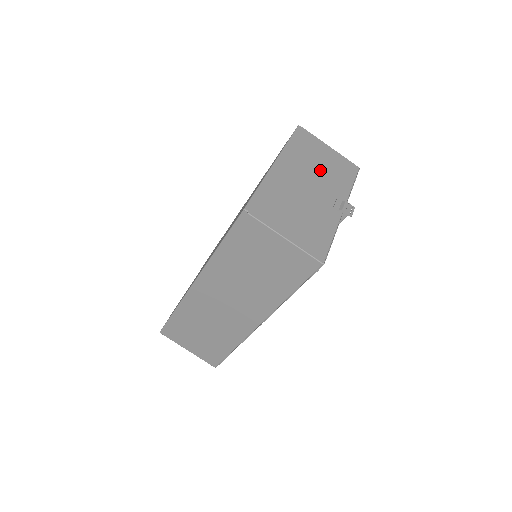
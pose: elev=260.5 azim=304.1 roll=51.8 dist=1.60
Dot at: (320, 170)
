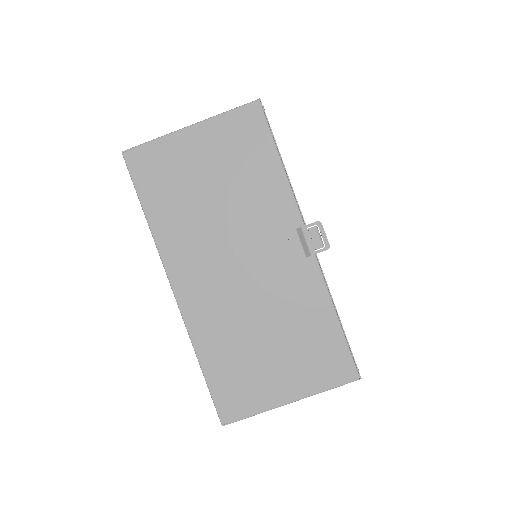
Dot at: (224, 209)
